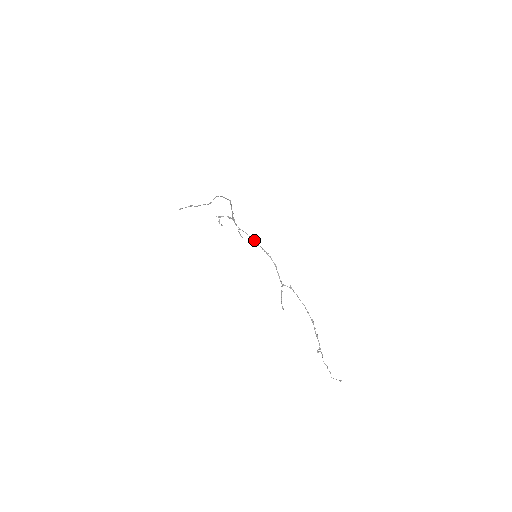
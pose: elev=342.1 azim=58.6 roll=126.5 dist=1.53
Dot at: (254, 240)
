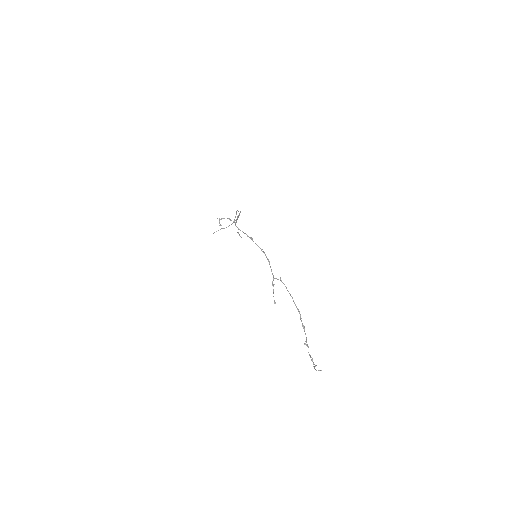
Dot at: (251, 239)
